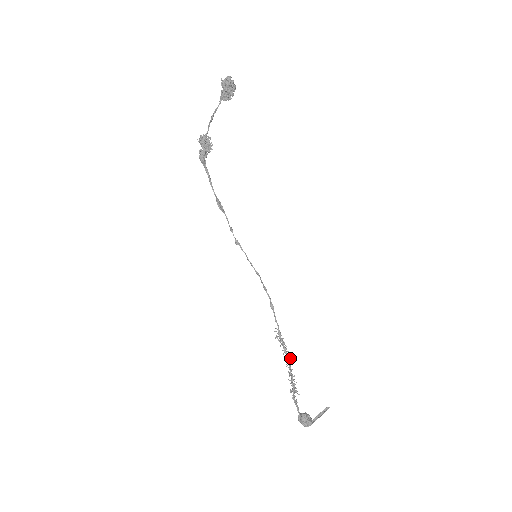
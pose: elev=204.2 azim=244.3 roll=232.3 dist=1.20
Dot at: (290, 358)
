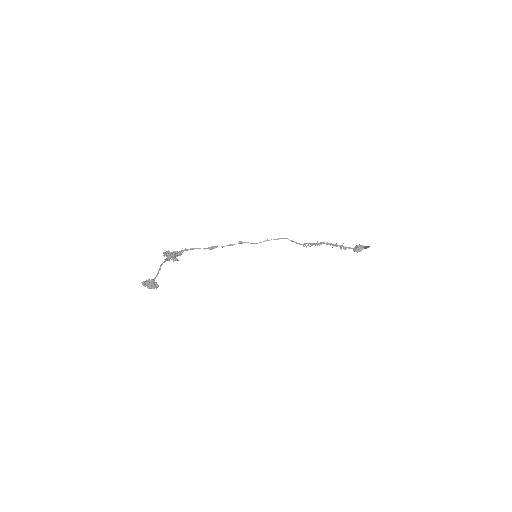
Dot at: (326, 243)
